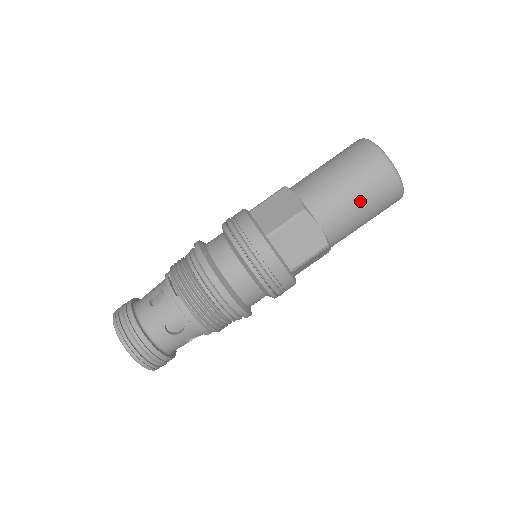
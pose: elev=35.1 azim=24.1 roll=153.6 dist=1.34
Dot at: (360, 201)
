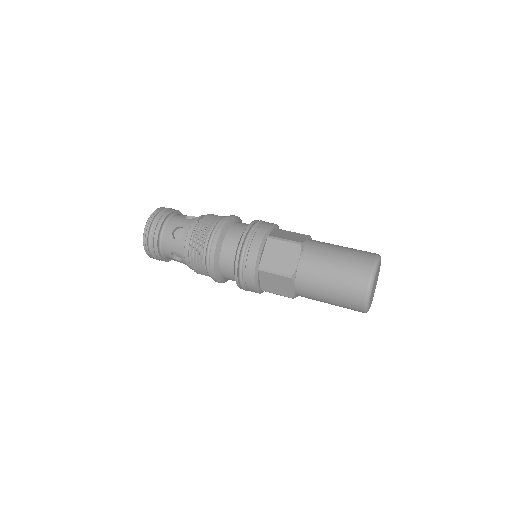
Dot at: (335, 271)
